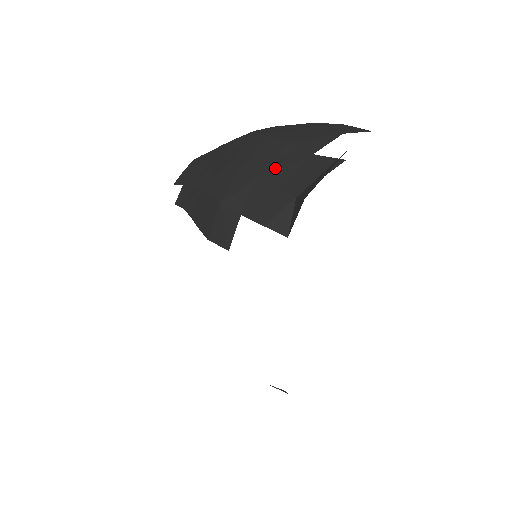
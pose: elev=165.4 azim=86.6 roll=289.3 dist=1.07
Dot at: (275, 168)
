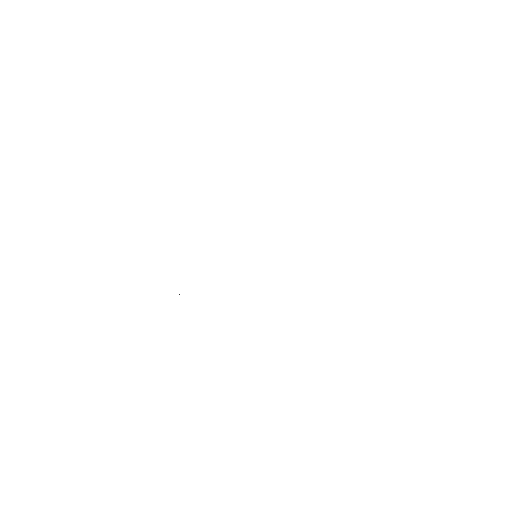
Dot at: occluded
